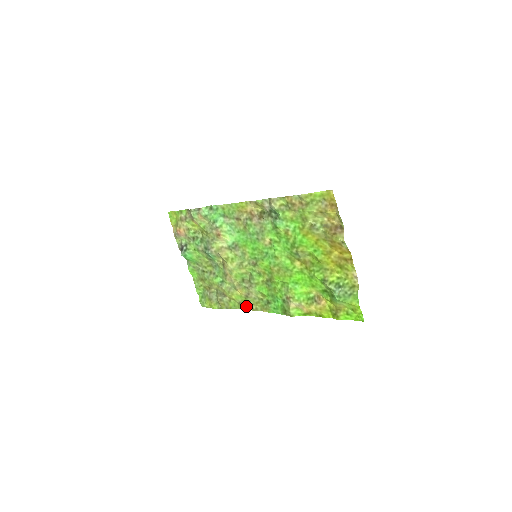
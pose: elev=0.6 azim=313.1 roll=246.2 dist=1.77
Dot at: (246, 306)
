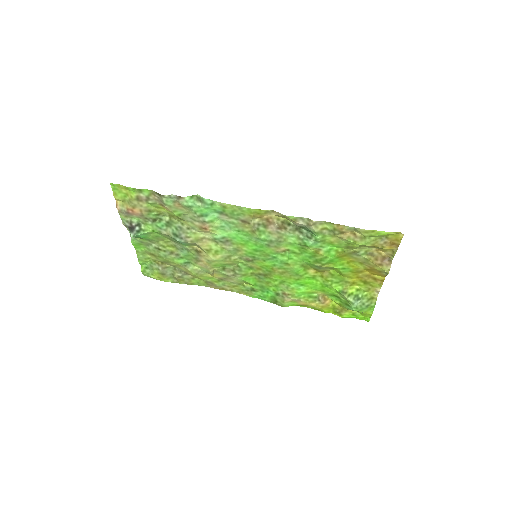
Dot at: (217, 286)
